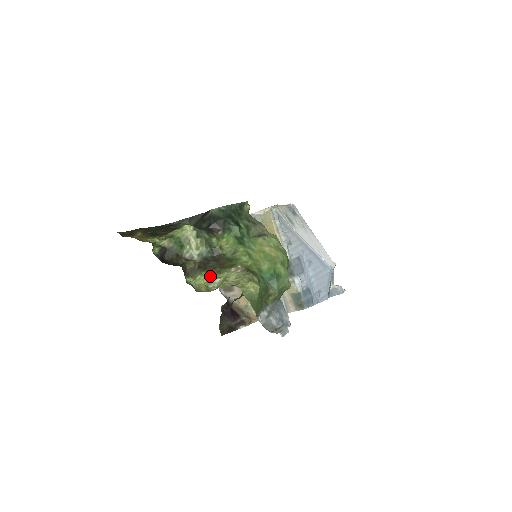
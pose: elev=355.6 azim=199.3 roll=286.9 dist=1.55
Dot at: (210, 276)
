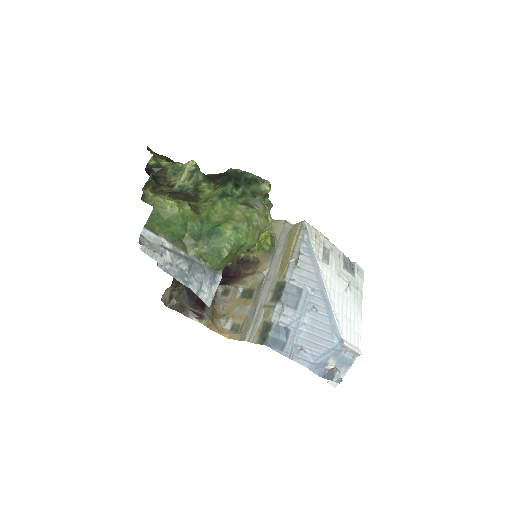
Dot at: occluded
